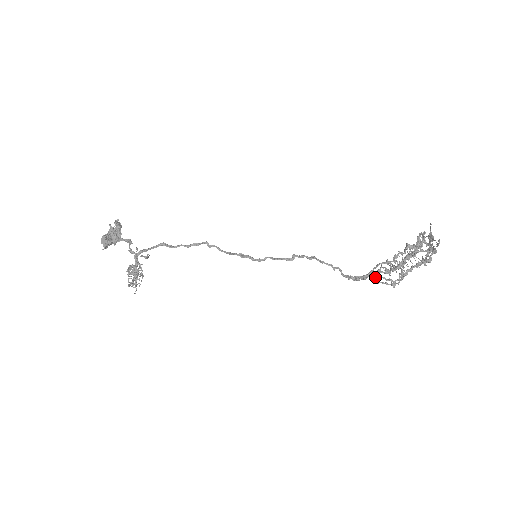
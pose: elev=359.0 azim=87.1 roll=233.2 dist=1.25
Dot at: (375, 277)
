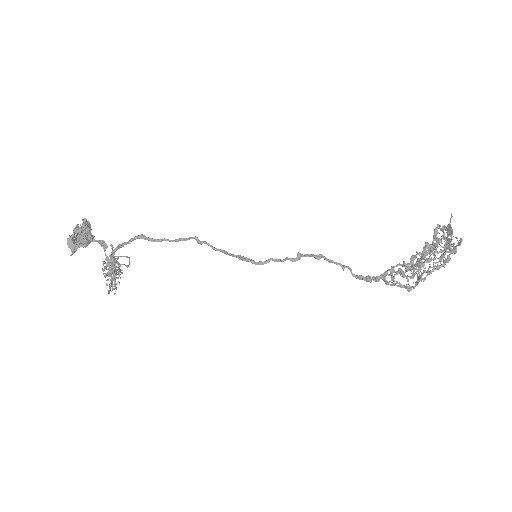
Dot at: (390, 281)
